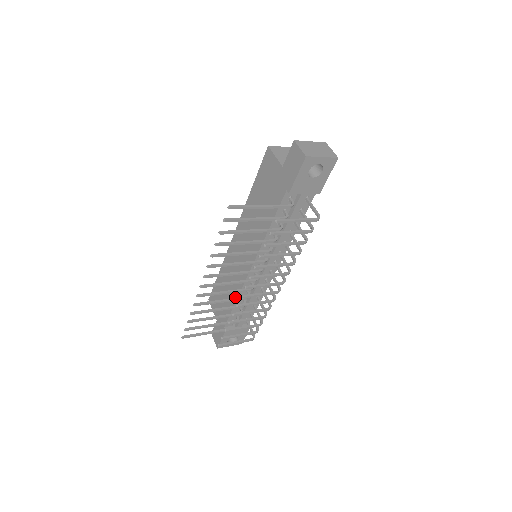
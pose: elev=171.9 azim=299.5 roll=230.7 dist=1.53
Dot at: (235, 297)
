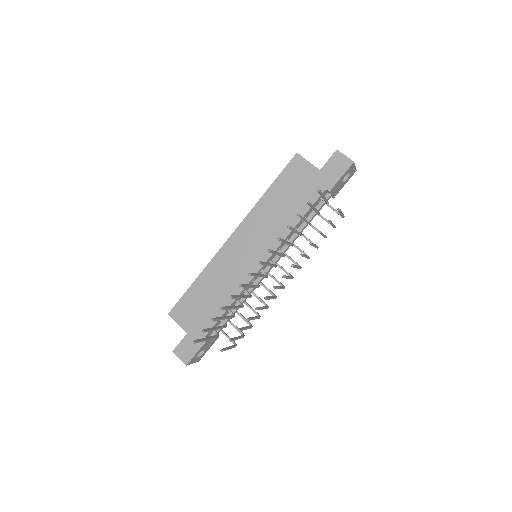
Dot at: (231, 299)
